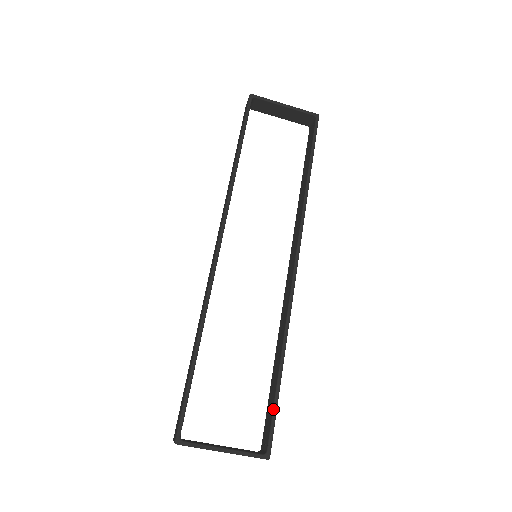
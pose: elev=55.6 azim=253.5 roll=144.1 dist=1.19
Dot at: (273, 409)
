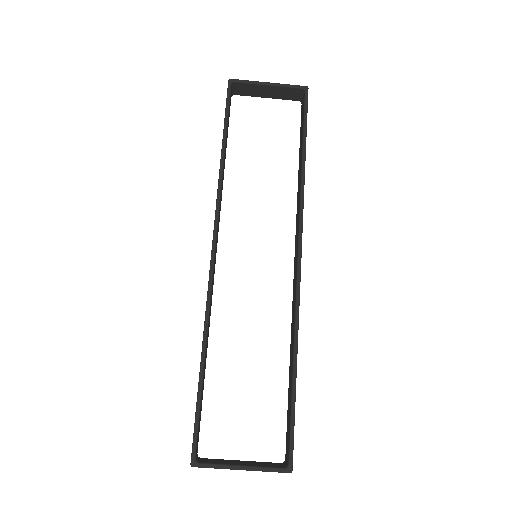
Dot at: (290, 419)
